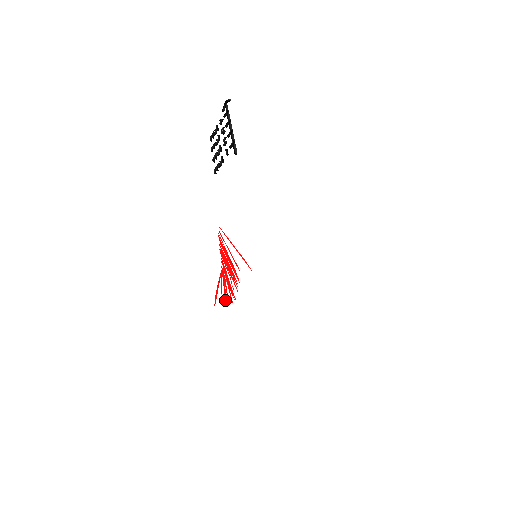
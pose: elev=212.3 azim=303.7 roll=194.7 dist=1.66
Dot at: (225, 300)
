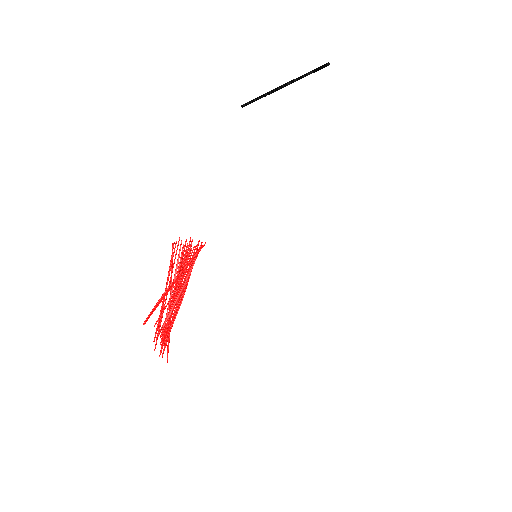
Dot at: (161, 328)
